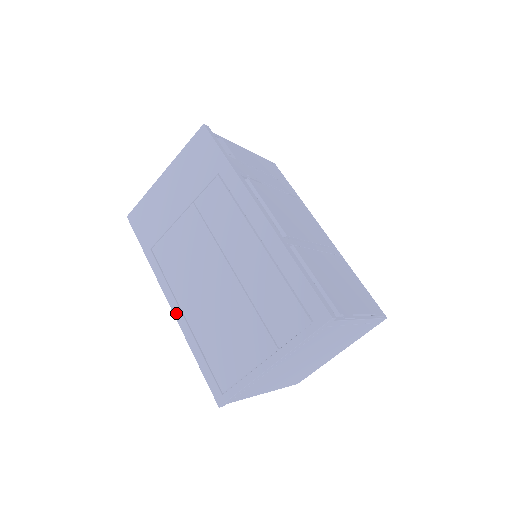
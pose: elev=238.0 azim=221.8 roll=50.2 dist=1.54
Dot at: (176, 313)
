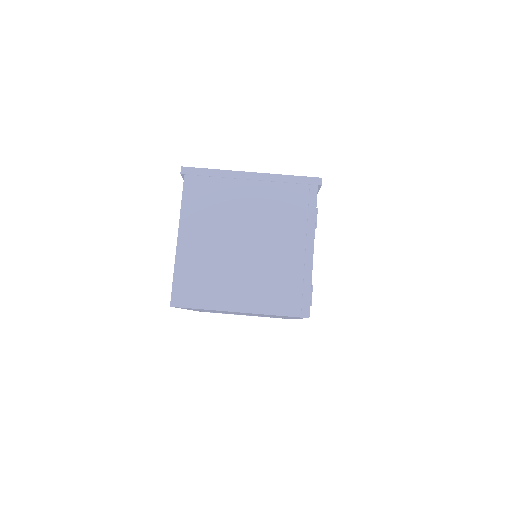
Dot at: occluded
